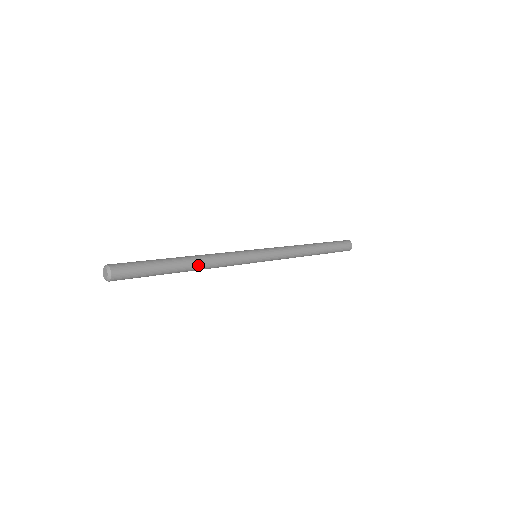
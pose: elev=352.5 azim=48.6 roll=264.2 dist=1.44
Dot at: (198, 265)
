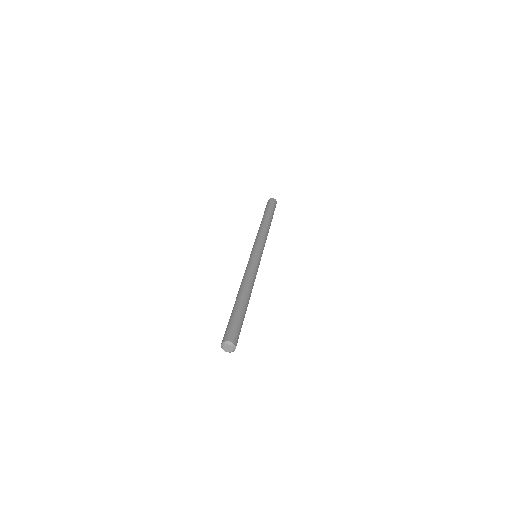
Dot at: (249, 290)
